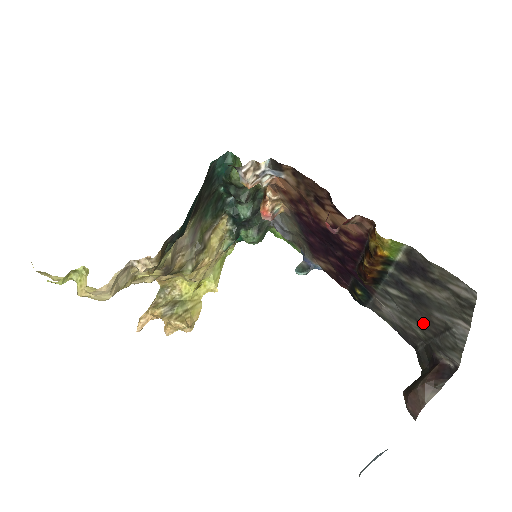
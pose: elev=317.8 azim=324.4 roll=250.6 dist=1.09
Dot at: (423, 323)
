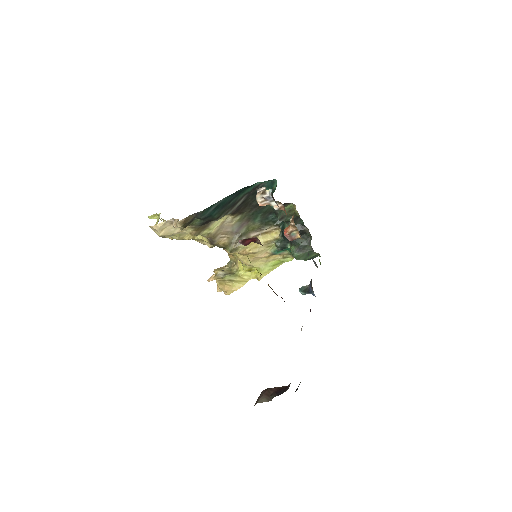
Dot at: occluded
